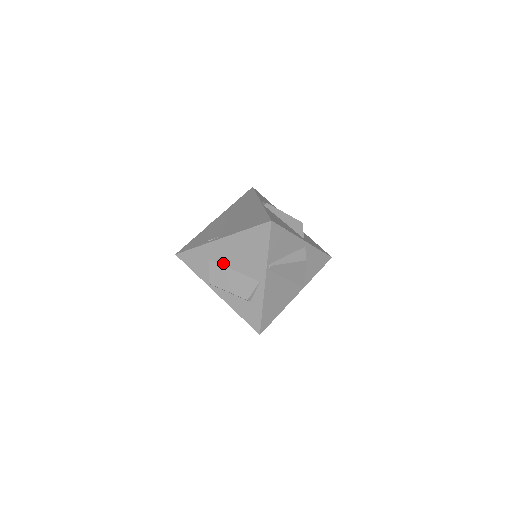
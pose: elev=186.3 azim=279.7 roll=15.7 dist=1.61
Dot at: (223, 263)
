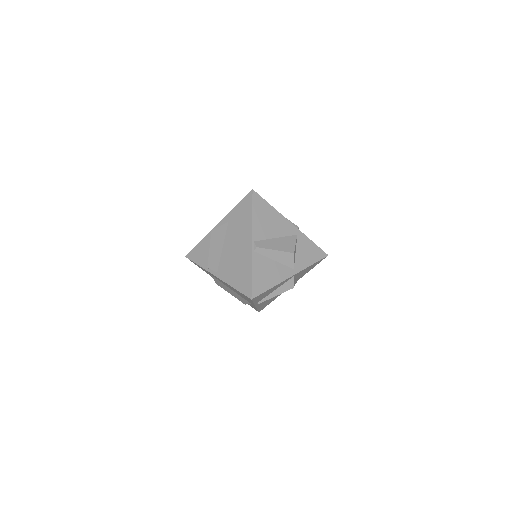
Dot at: (222, 283)
